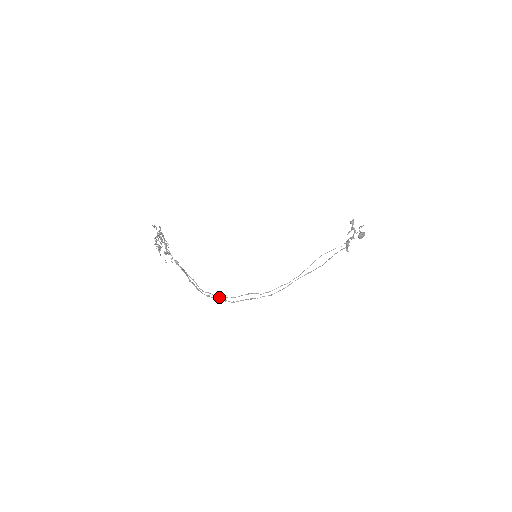
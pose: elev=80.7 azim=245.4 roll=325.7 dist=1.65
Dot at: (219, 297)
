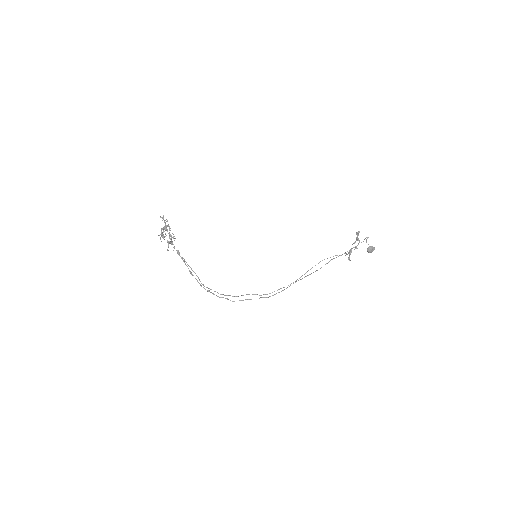
Dot at: (220, 294)
